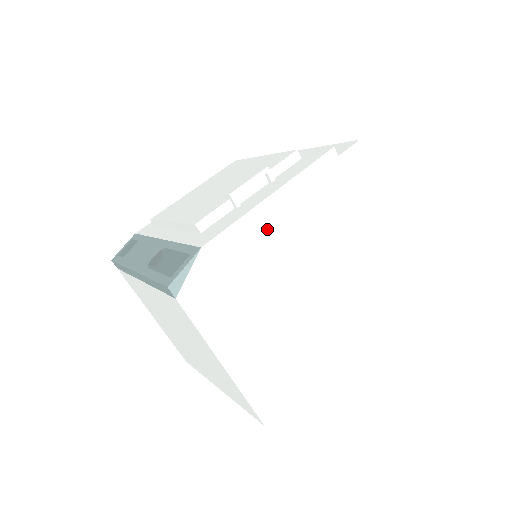
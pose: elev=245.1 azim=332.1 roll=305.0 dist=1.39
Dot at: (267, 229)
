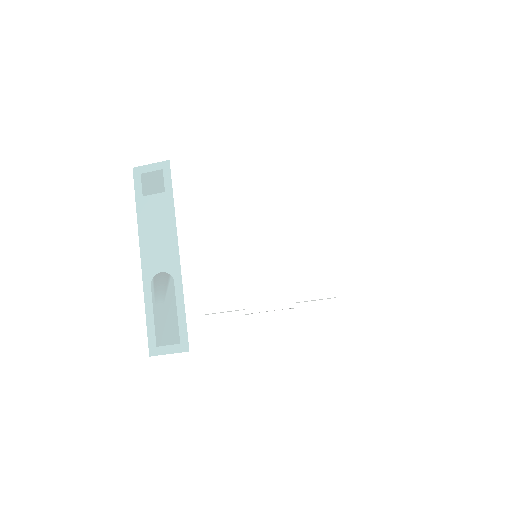
Dot at: occluded
